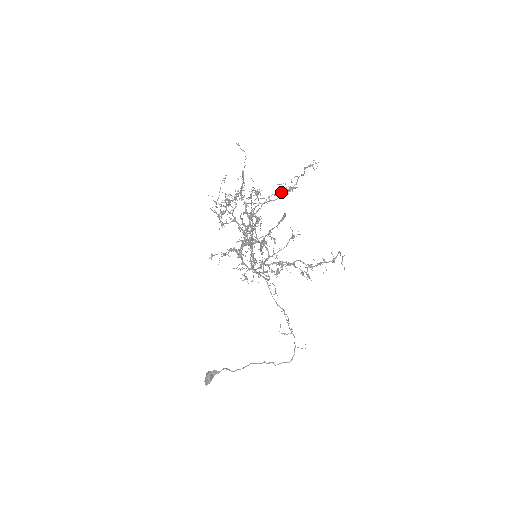
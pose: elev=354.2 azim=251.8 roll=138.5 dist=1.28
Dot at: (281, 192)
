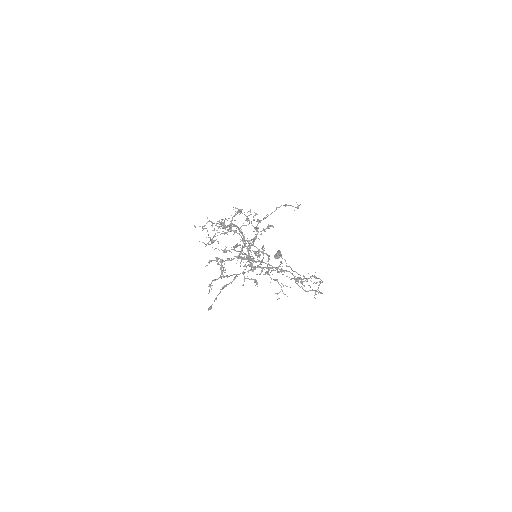
Dot at: (291, 205)
